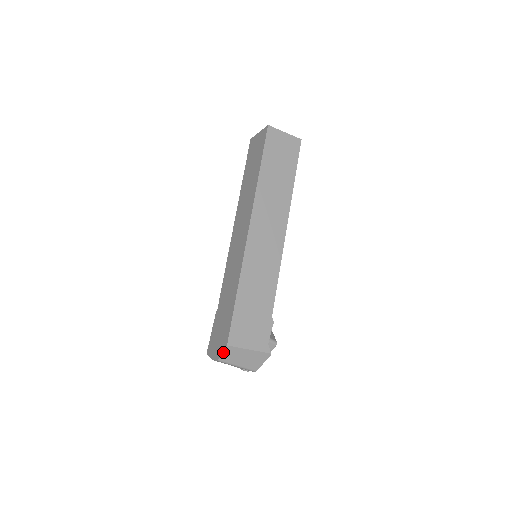
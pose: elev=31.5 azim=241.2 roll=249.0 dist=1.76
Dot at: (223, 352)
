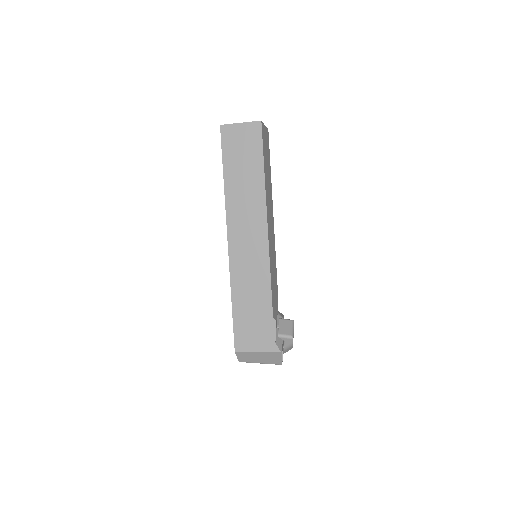
Dot at: (237, 356)
